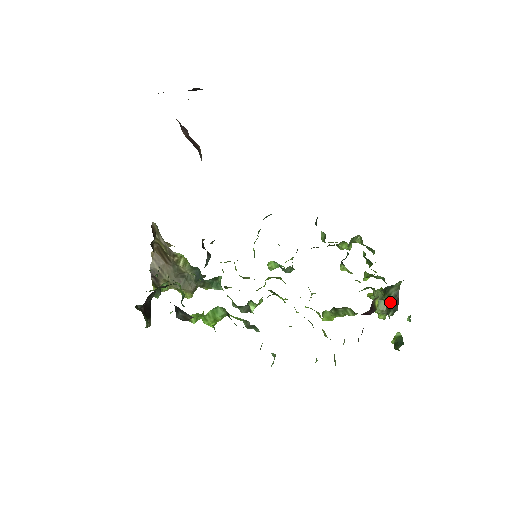
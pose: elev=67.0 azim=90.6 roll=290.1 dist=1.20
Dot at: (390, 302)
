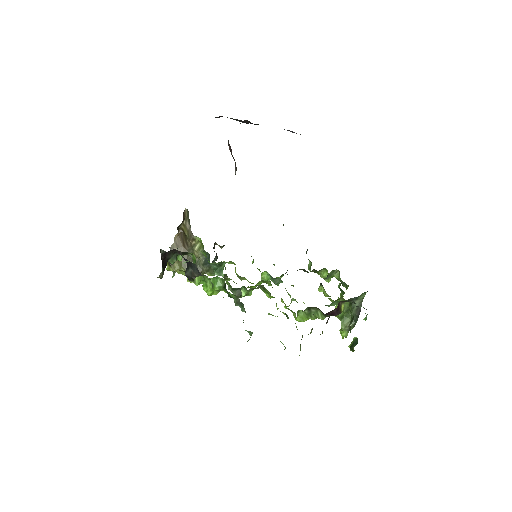
Dot at: (353, 312)
